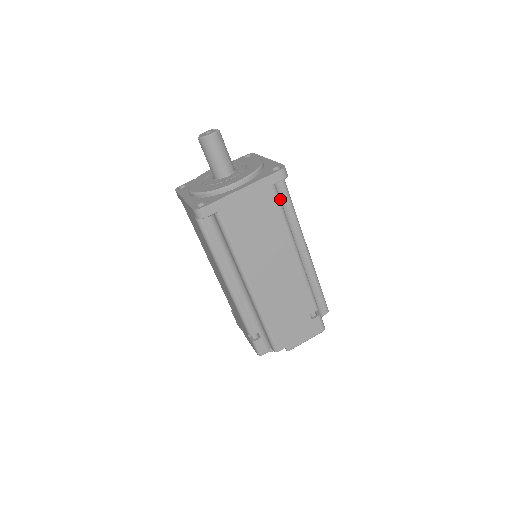
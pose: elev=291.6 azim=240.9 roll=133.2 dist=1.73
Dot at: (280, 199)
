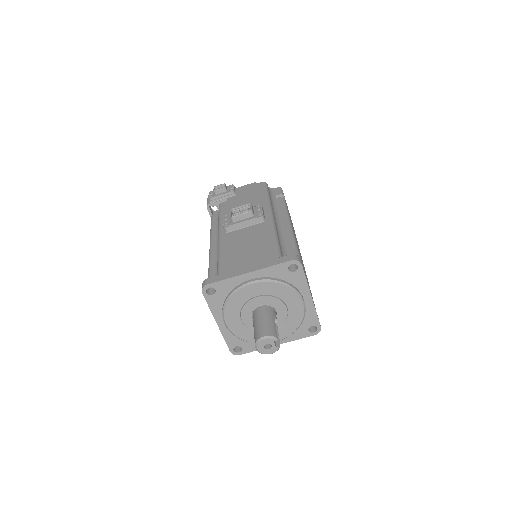
Dot at: occluded
